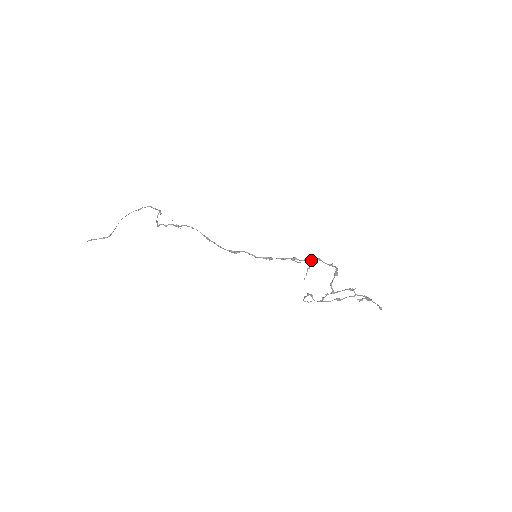
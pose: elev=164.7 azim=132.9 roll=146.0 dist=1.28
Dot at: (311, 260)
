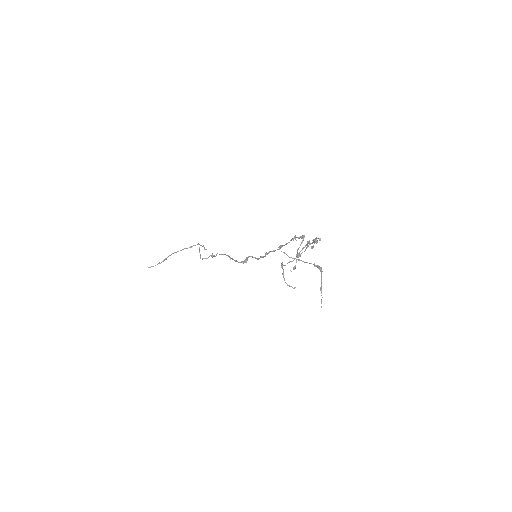
Dot at: (290, 240)
